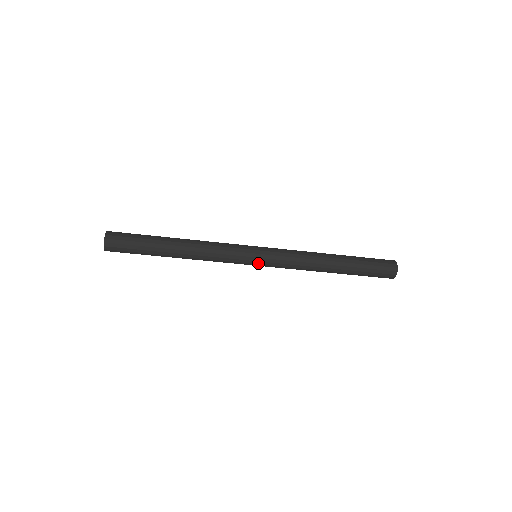
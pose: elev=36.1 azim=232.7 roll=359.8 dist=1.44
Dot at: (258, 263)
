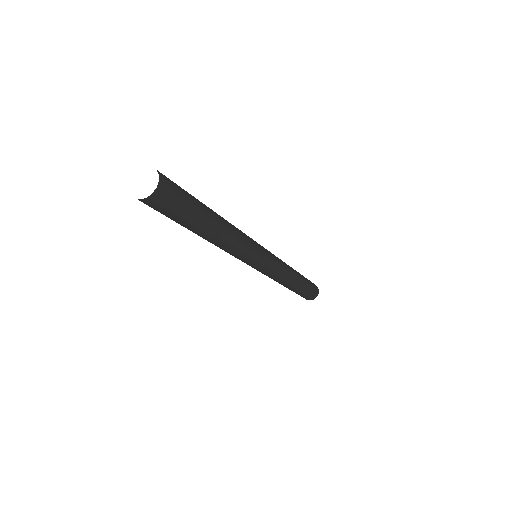
Dot at: (266, 259)
